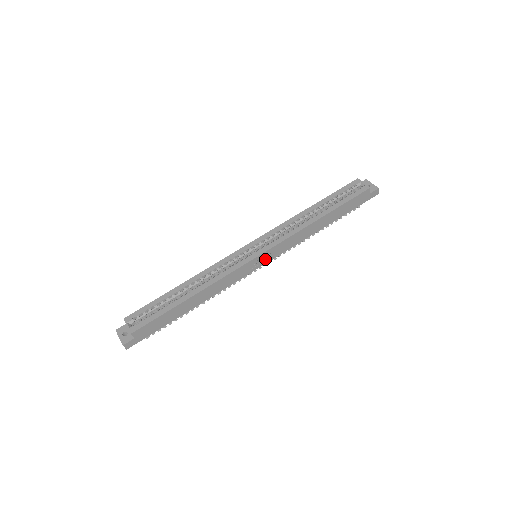
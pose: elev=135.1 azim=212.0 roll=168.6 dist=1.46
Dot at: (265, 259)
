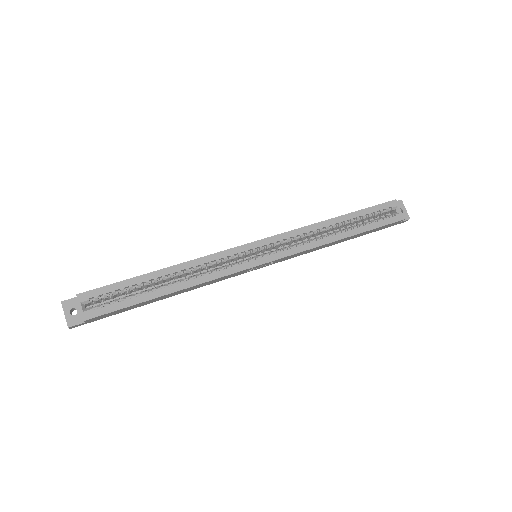
Dot at: (265, 264)
